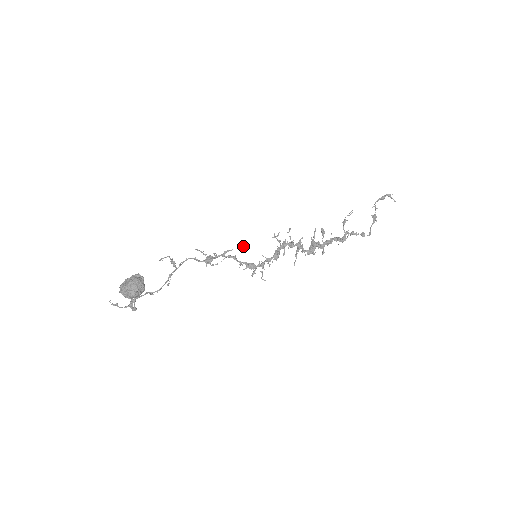
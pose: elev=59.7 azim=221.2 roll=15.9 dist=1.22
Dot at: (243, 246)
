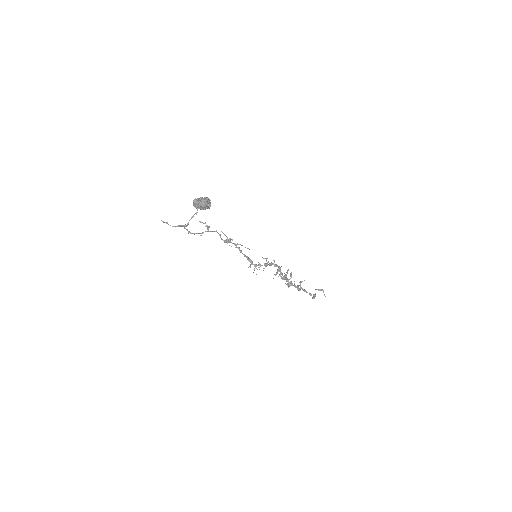
Dot at: occluded
